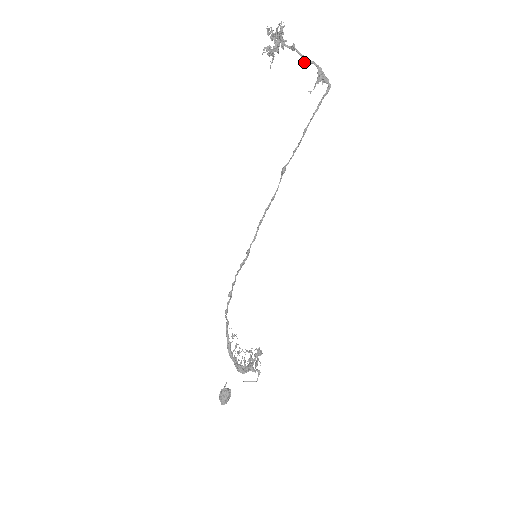
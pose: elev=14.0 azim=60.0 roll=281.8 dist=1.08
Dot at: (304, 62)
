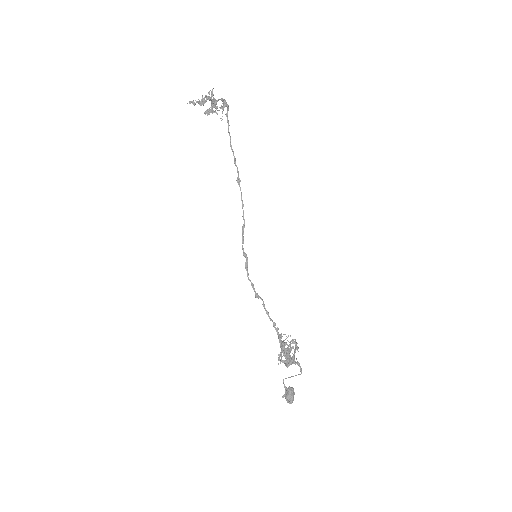
Dot at: (216, 103)
